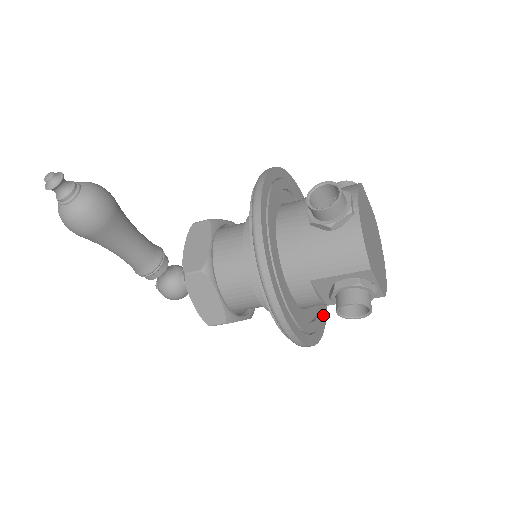
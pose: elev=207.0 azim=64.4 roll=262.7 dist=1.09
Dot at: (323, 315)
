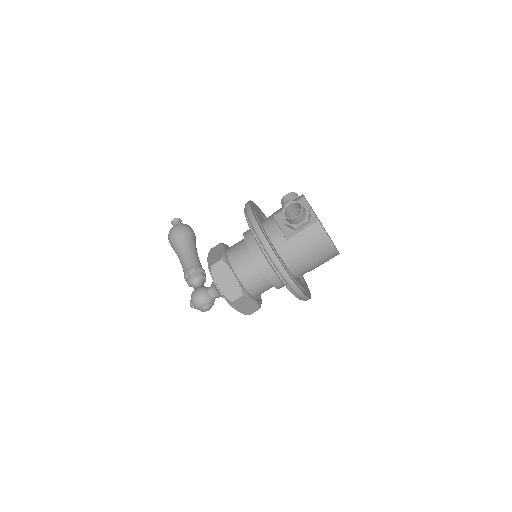
Dot at: (292, 277)
